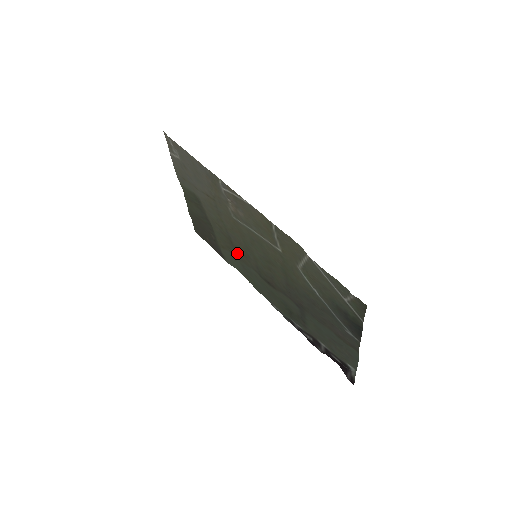
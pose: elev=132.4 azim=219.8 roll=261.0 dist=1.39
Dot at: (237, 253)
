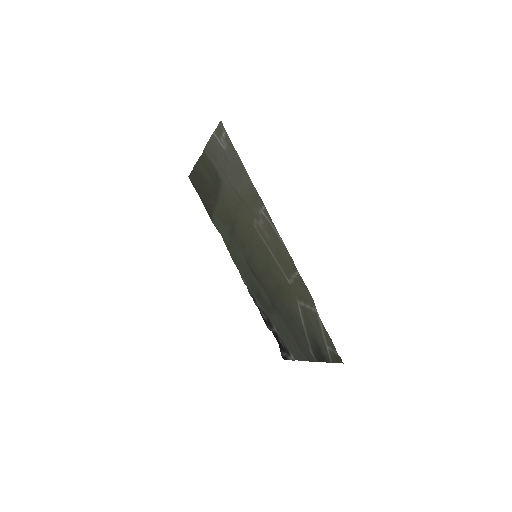
Dot at: (233, 234)
